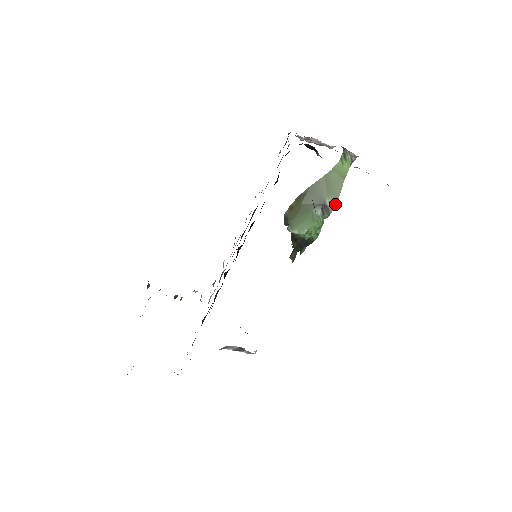
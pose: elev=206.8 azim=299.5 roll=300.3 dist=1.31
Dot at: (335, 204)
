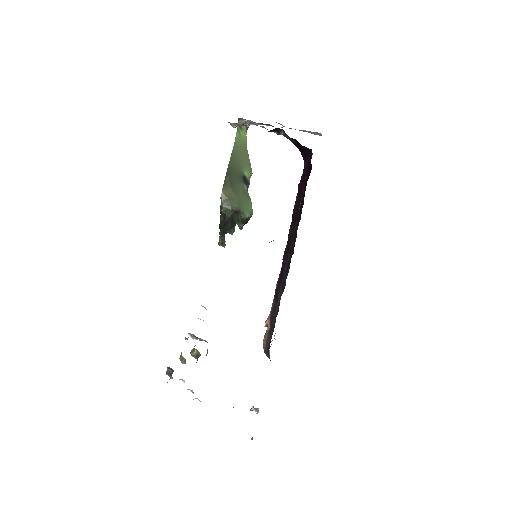
Dot at: (251, 173)
